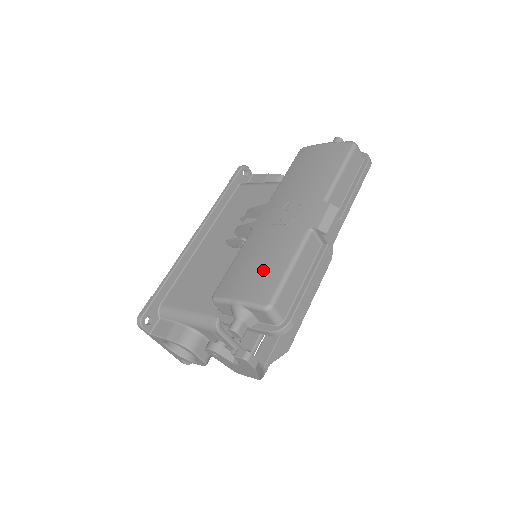
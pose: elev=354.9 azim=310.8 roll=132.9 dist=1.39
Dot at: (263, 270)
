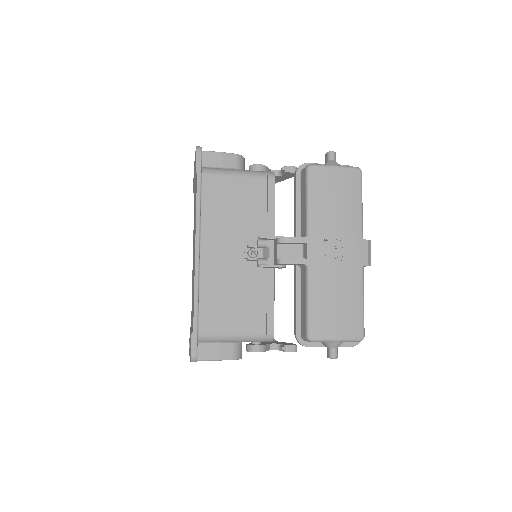
Dot at: (346, 310)
